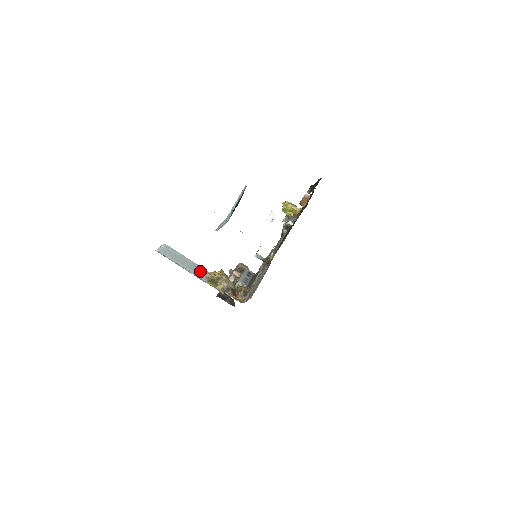
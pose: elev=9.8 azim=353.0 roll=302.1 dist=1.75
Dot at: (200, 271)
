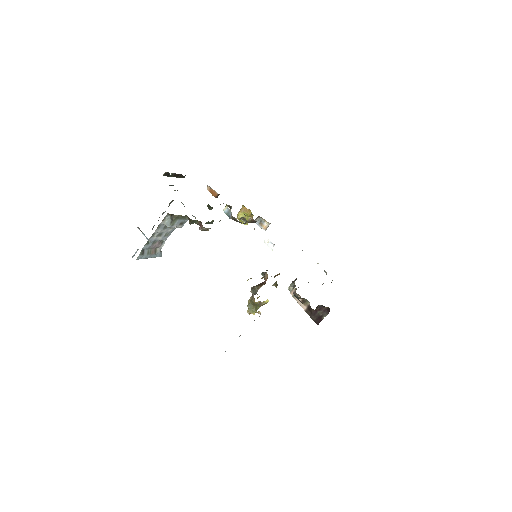
Dot at: occluded
